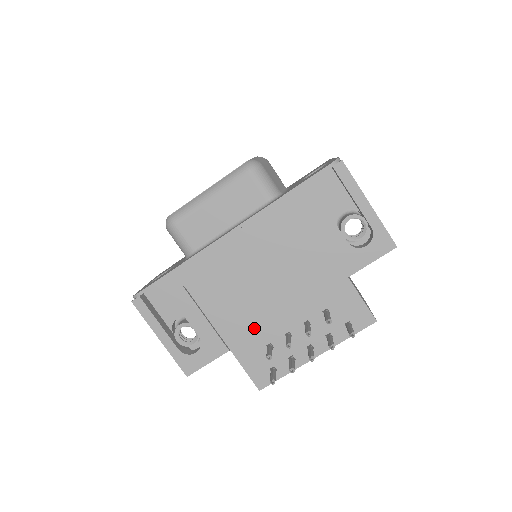
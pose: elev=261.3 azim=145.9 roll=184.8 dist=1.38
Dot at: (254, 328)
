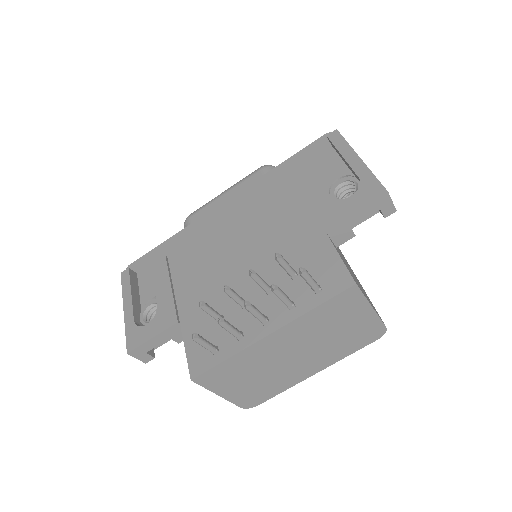
Dot at: (212, 297)
